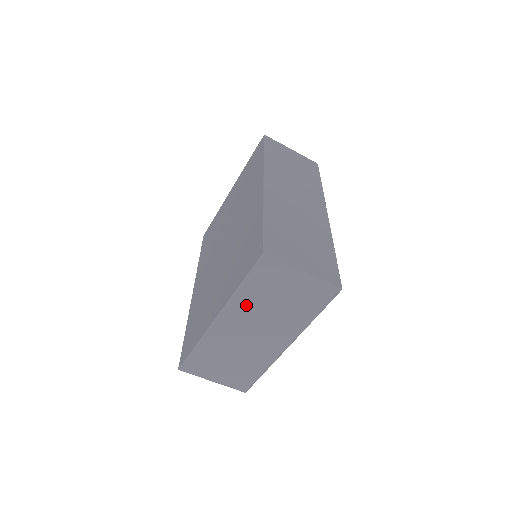
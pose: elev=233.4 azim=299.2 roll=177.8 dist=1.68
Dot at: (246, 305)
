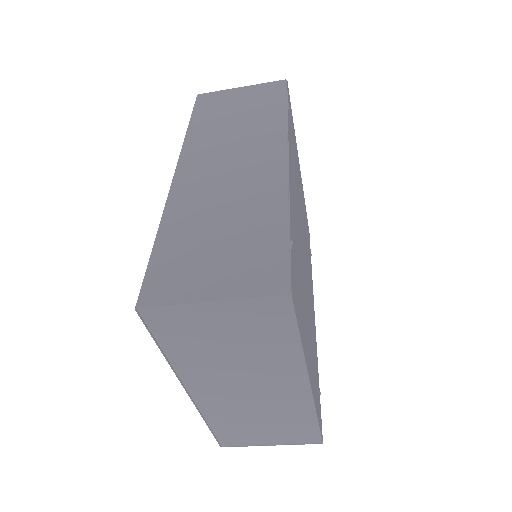
Dot at: (199, 368)
